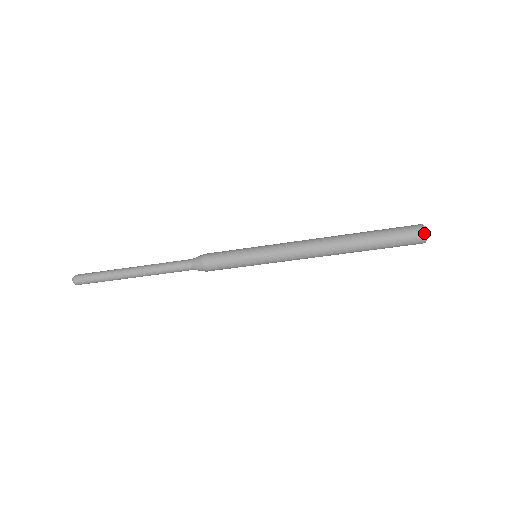
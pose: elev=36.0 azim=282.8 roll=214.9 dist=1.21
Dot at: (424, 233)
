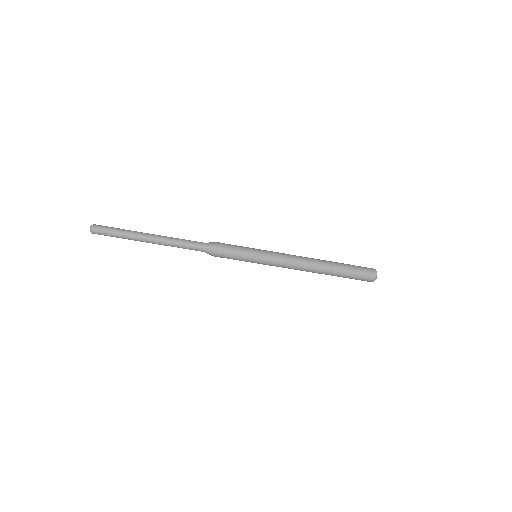
Dot at: (375, 278)
